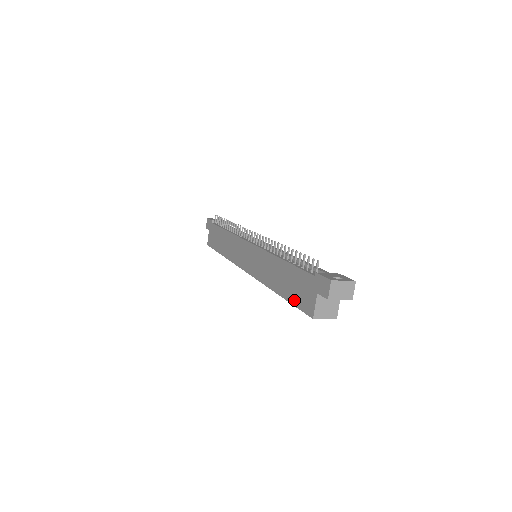
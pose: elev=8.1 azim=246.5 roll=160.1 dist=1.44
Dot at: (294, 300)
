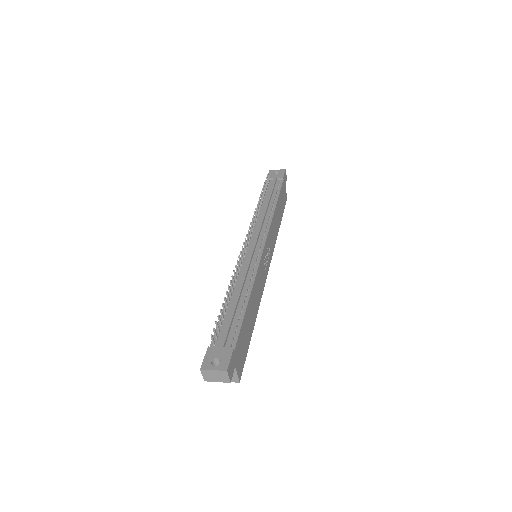
Dot at: occluded
